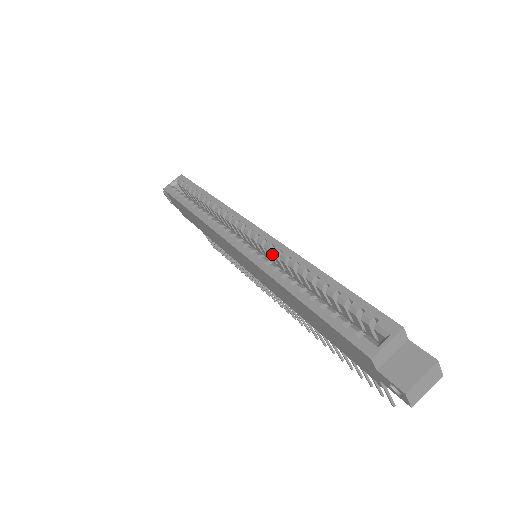
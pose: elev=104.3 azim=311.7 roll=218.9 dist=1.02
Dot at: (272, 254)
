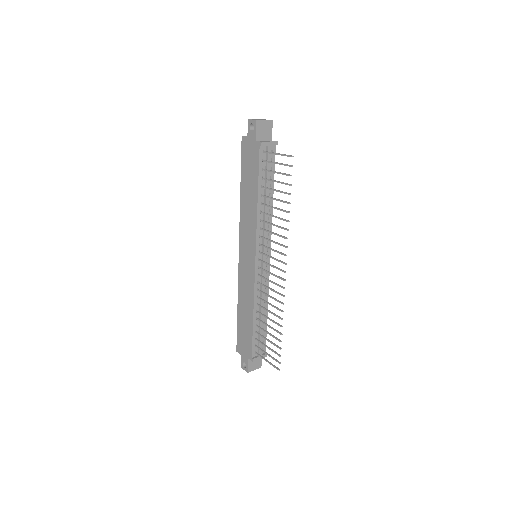
Dot at: occluded
